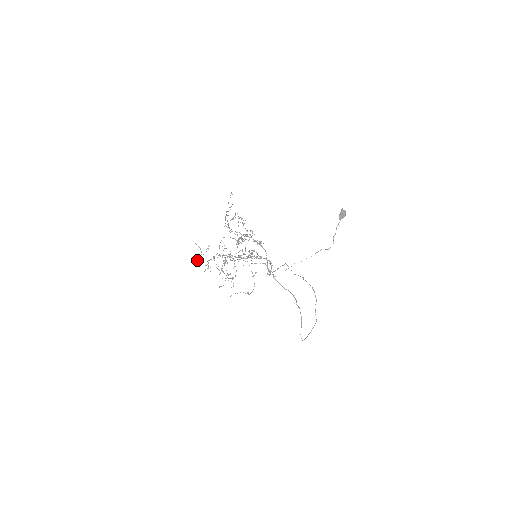
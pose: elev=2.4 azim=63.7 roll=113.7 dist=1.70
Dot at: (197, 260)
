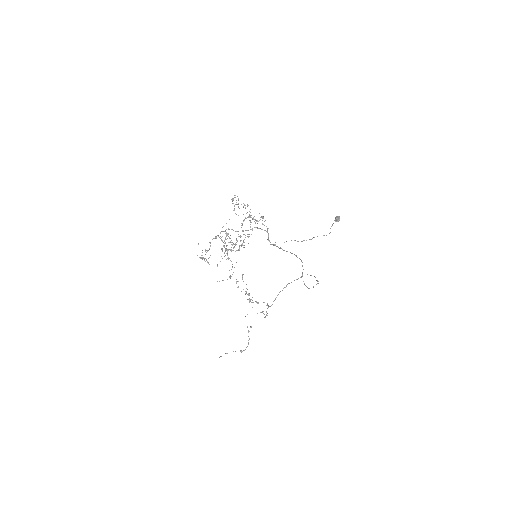
Dot at: occluded
